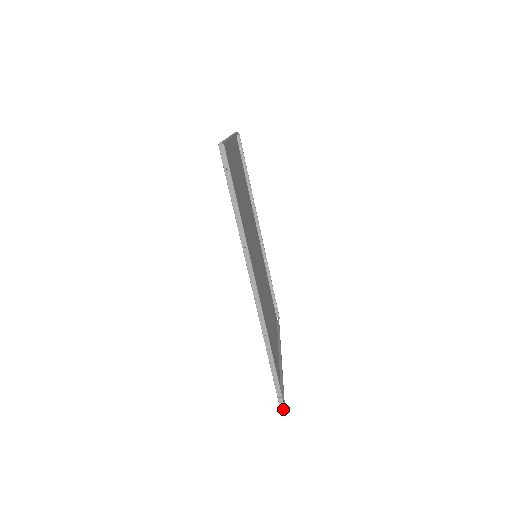
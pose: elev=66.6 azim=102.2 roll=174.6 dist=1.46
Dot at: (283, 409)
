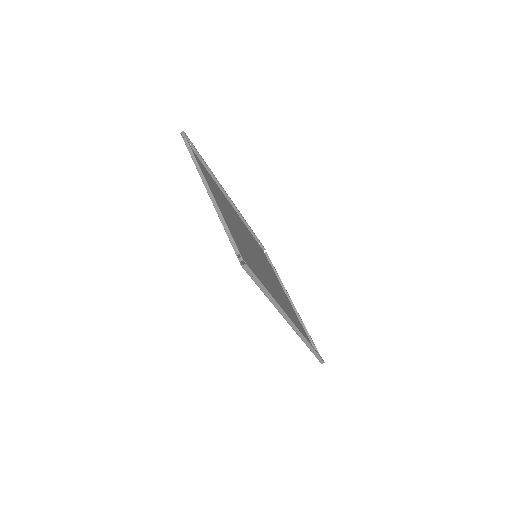
Dot at: (322, 362)
